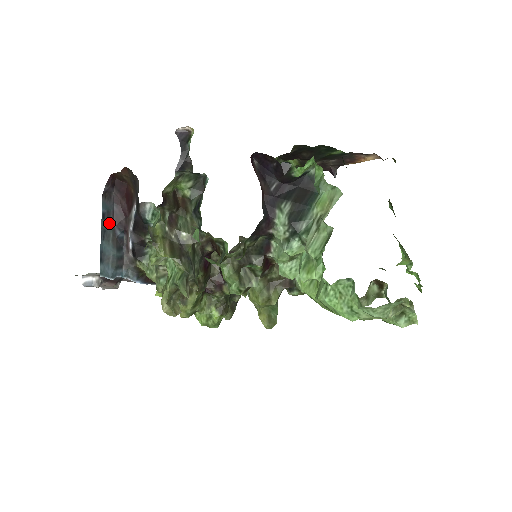
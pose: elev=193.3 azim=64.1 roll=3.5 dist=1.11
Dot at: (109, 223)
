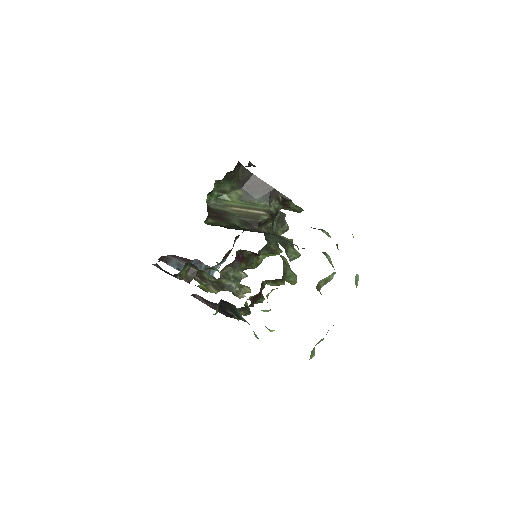
Dot at: occluded
